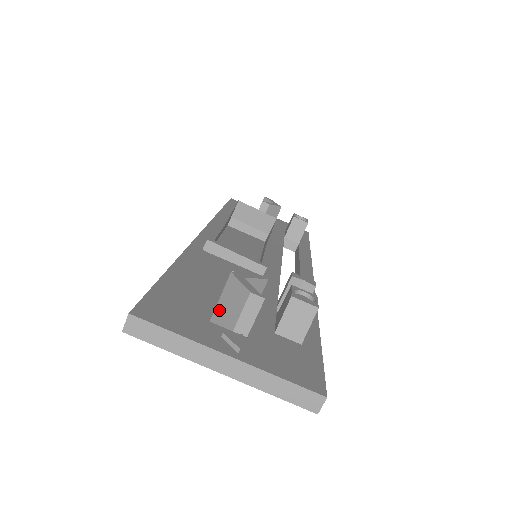
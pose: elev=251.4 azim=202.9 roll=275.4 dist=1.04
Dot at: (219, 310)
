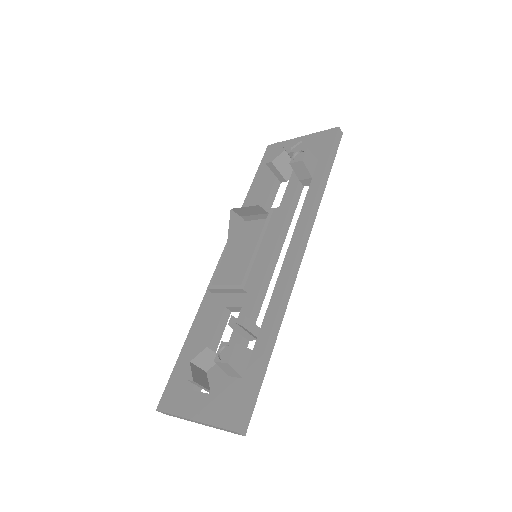
Dot at: occluded
